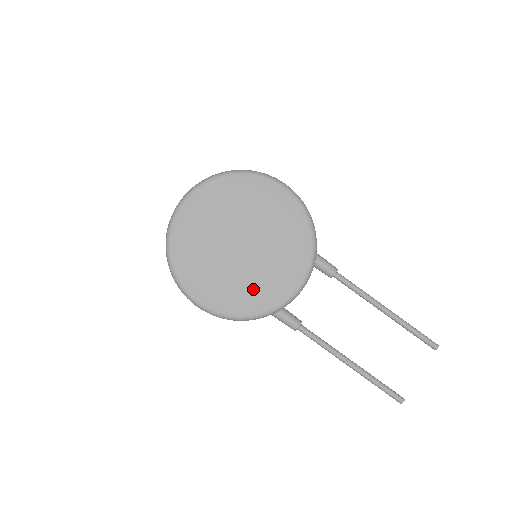
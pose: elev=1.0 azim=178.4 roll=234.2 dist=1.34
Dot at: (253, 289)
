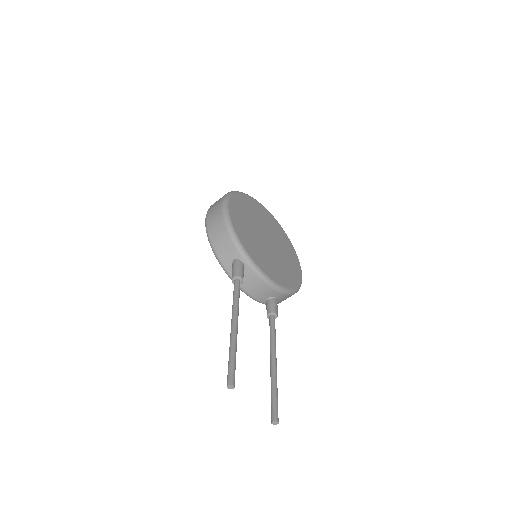
Dot at: (252, 242)
